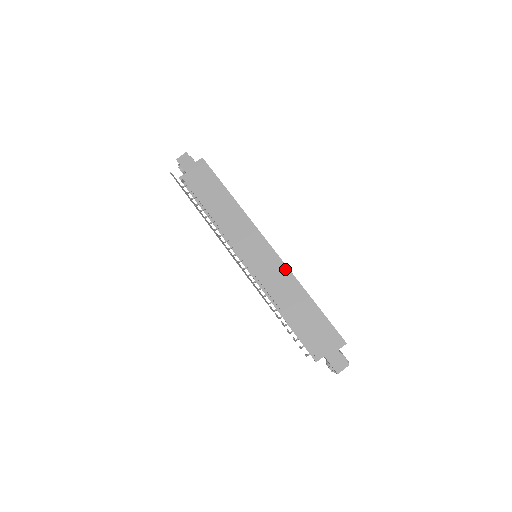
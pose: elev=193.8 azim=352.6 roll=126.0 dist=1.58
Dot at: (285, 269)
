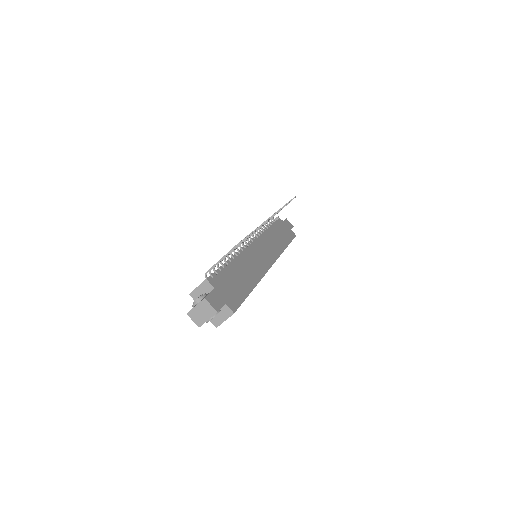
Dot at: (263, 272)
